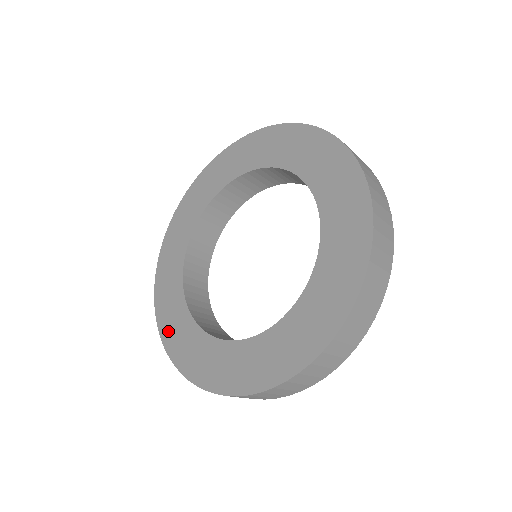
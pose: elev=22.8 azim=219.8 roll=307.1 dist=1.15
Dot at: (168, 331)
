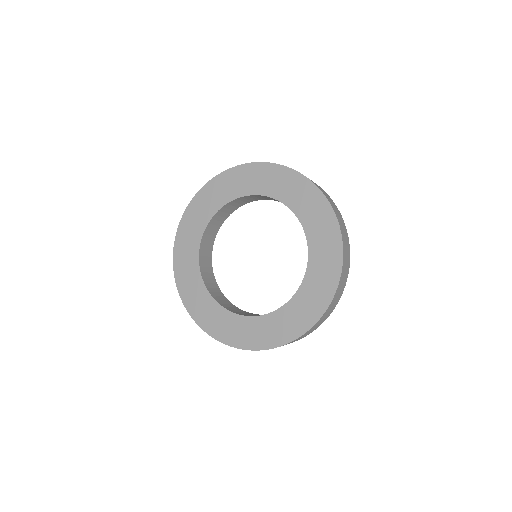
Dot at: (213, 328)
